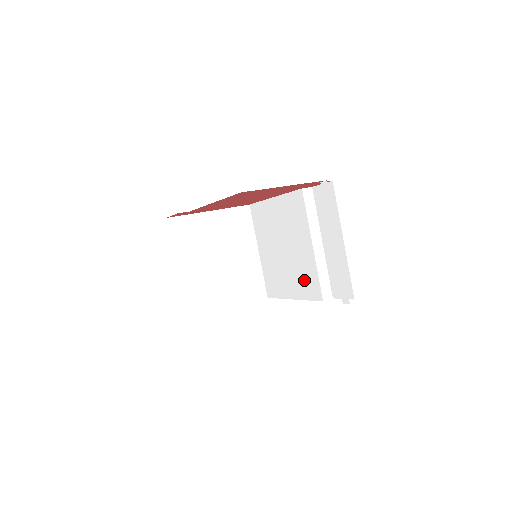
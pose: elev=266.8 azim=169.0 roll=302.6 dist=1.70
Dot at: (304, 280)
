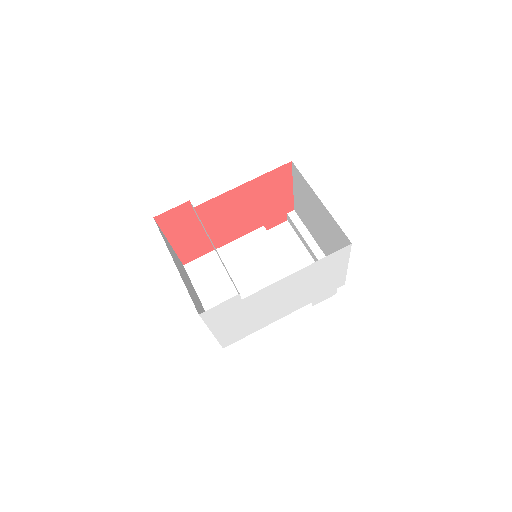
Dot at: occluded
